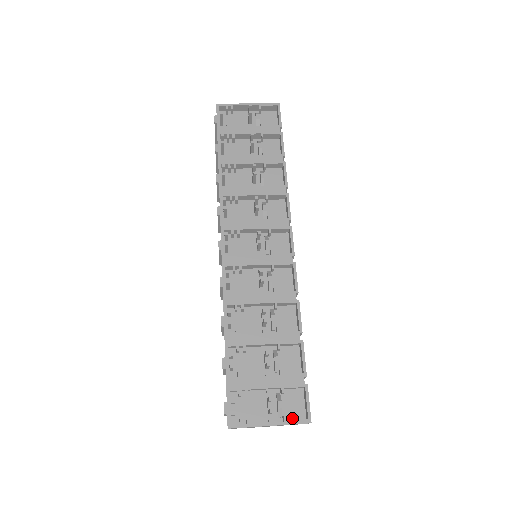
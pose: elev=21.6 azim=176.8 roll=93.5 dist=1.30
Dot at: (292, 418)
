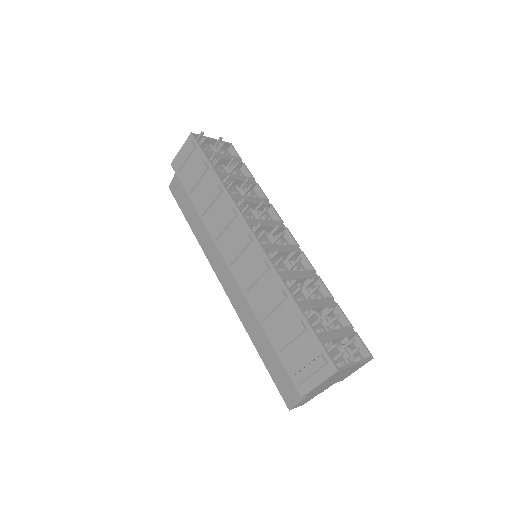
Dot at: occluded
